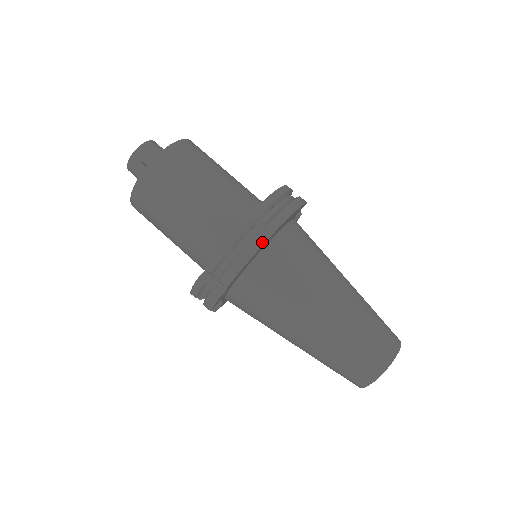
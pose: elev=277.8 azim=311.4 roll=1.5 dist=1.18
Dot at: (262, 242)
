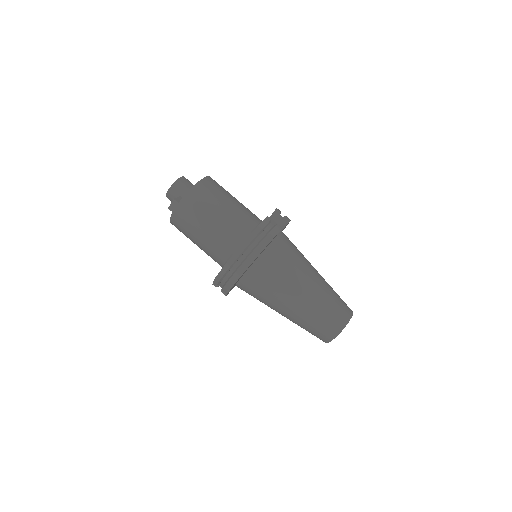
Dot at: (239, 276)
